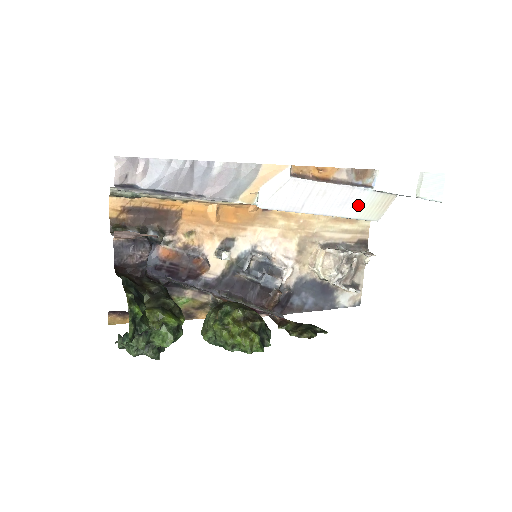
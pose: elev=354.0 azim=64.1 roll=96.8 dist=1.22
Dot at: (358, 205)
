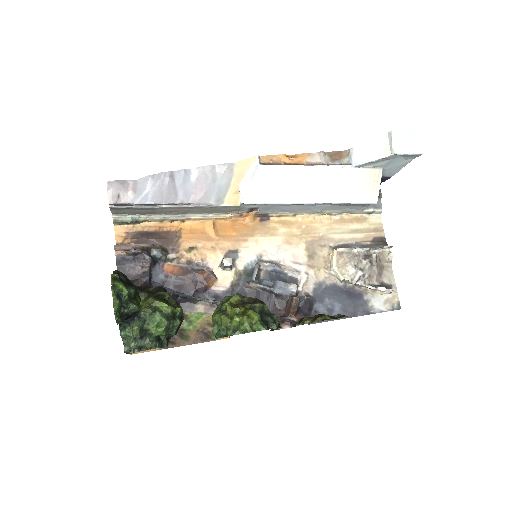
Dot at: (344, 186)
